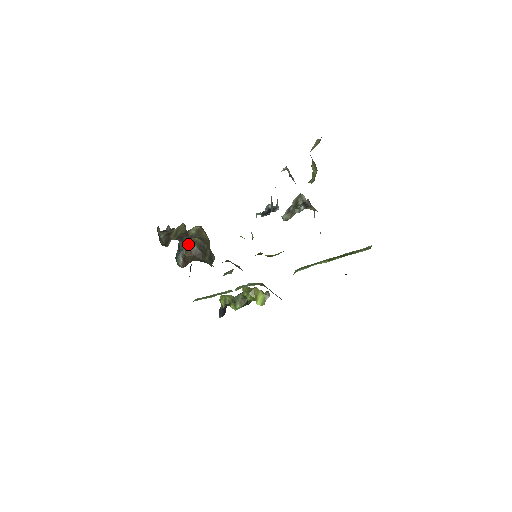
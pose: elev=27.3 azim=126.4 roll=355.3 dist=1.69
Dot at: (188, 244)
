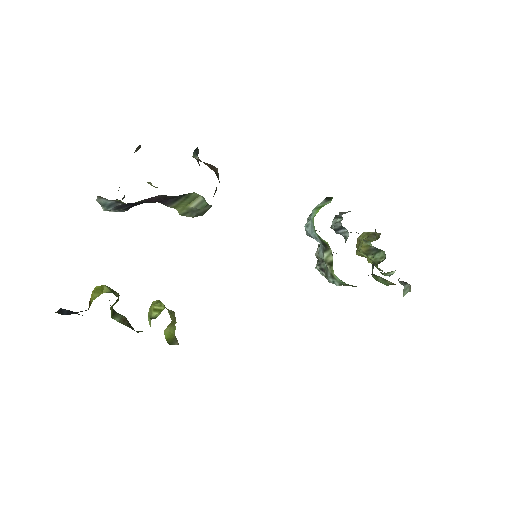
Dot at: occluded
